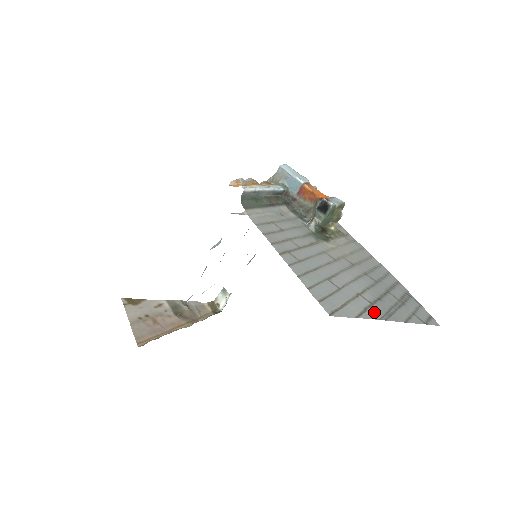
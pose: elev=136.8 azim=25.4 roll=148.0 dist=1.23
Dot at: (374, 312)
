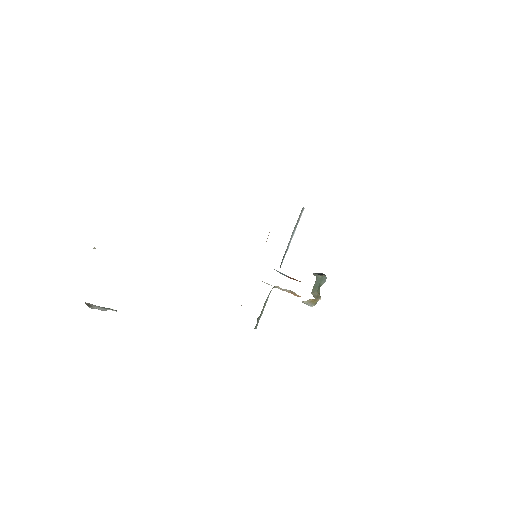
Dot at: occluded
